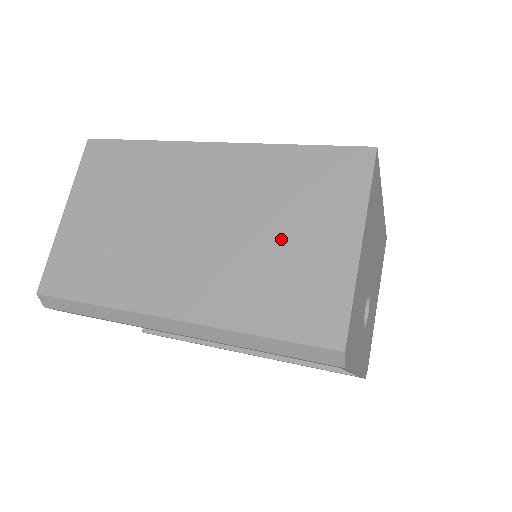
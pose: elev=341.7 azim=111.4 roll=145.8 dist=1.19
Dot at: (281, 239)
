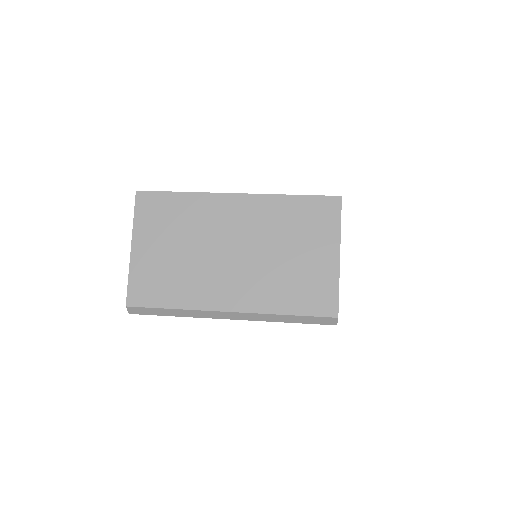
Dot at: (292, 256)
